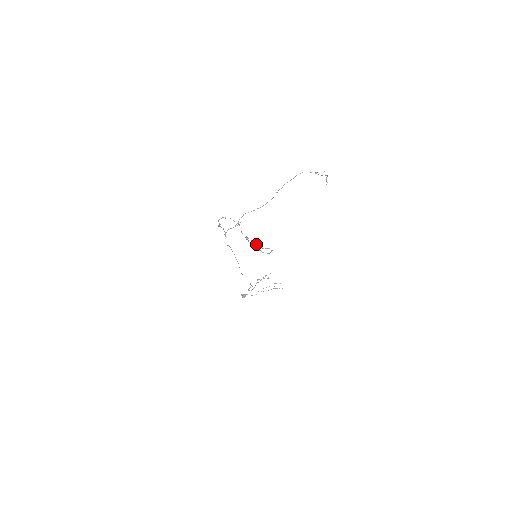
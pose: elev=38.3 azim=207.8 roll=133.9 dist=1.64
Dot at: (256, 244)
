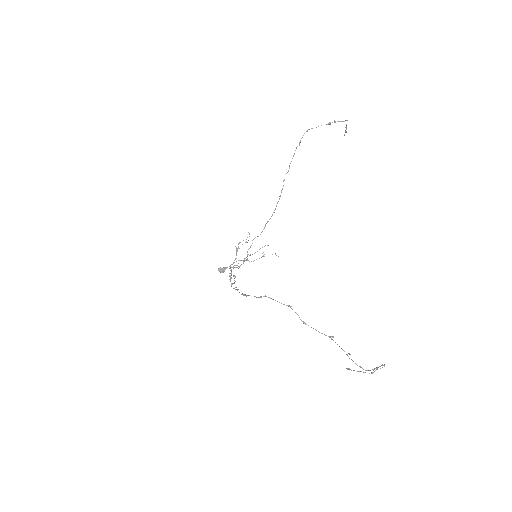
Dot at: (349, 353)
